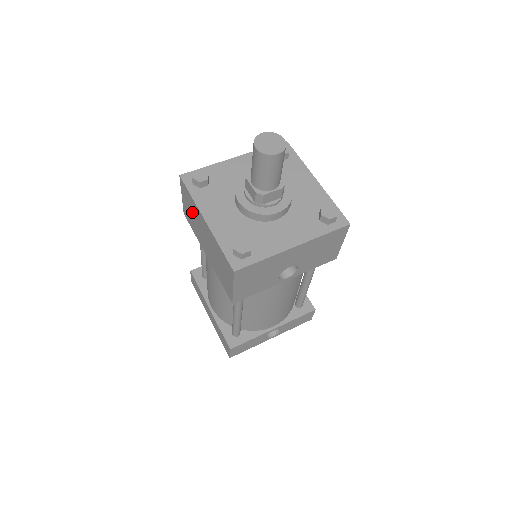
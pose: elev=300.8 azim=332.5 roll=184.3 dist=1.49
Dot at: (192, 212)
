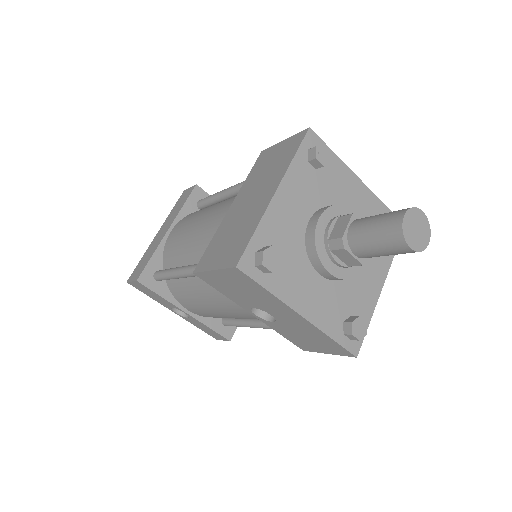
Dot at: (273, 165)
